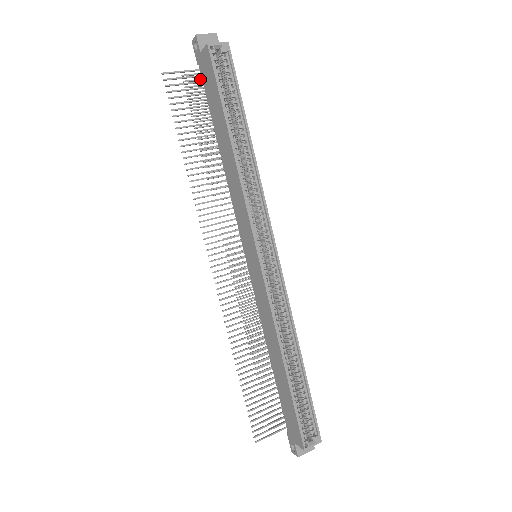
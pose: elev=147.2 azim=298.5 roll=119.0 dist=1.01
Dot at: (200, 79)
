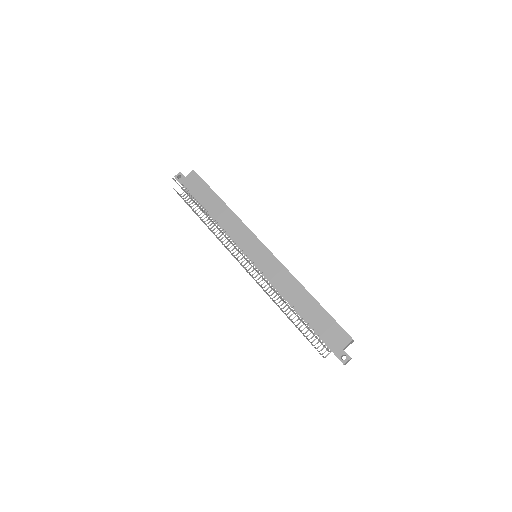
Dot at: (179, 194)
